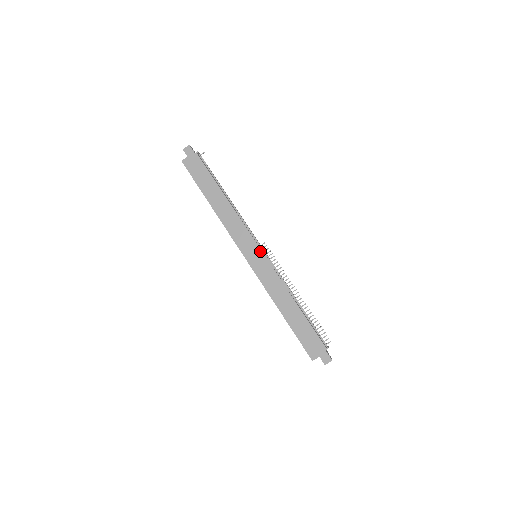
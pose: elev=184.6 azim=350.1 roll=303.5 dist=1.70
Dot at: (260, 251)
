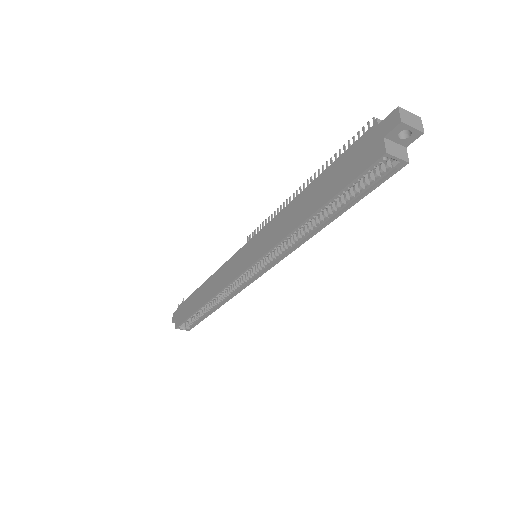
Dot at: (247, 245)
